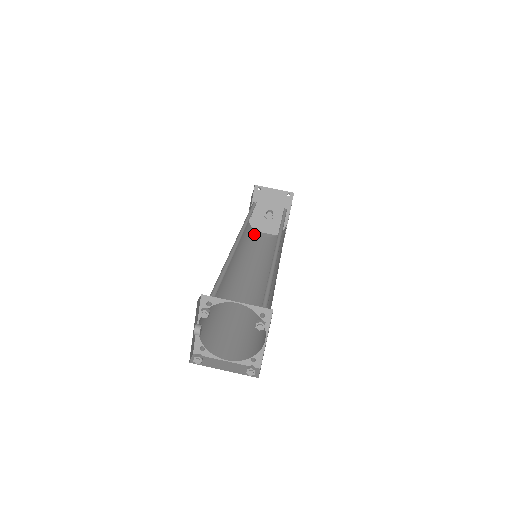
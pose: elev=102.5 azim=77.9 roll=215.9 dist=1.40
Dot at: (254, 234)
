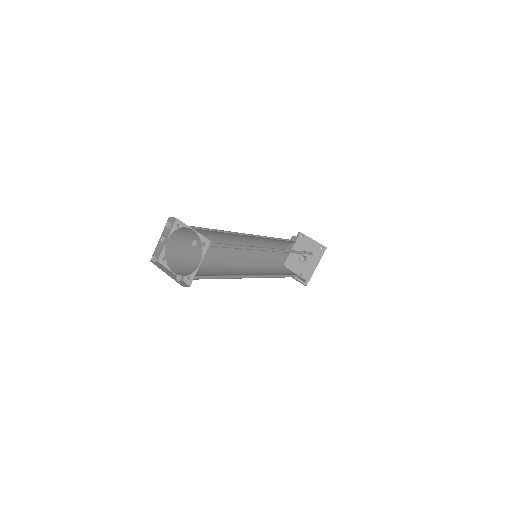
Dot at: (282, 266)
